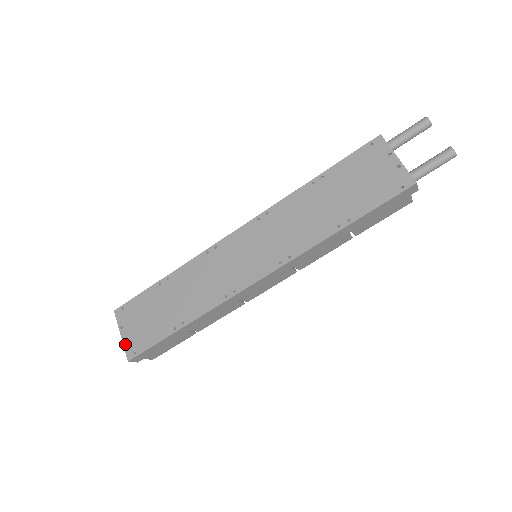
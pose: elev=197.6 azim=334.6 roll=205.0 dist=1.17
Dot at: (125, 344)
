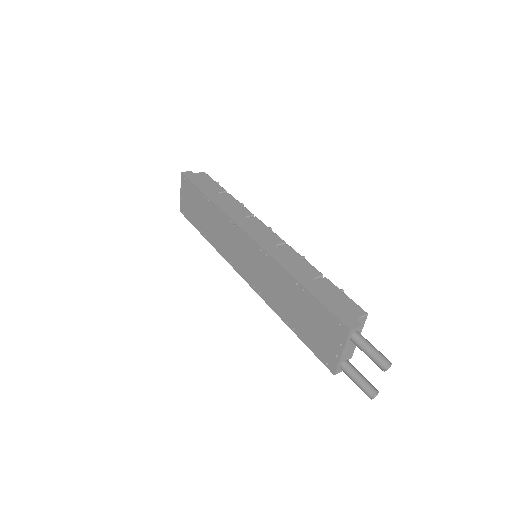
Dot at: (181, 201)
